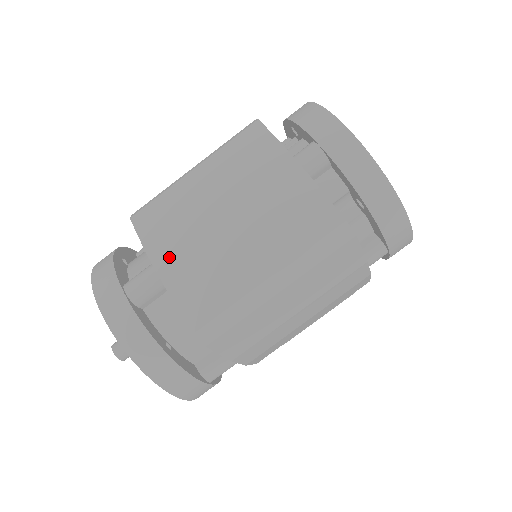
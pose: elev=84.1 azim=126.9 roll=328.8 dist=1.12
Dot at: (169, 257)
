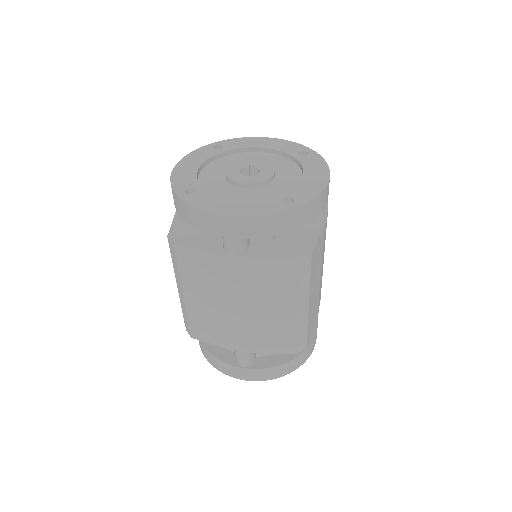
Dot at: (240, 343)
